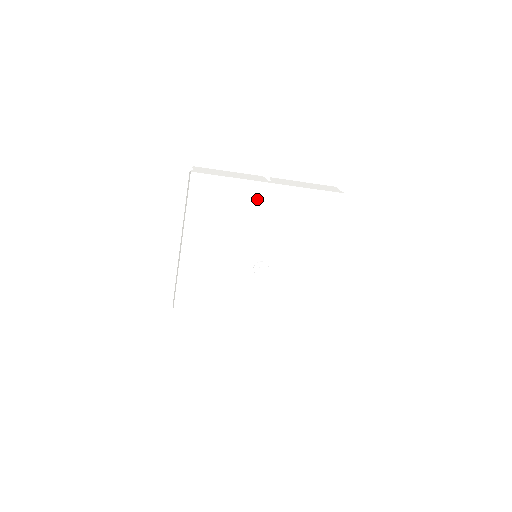
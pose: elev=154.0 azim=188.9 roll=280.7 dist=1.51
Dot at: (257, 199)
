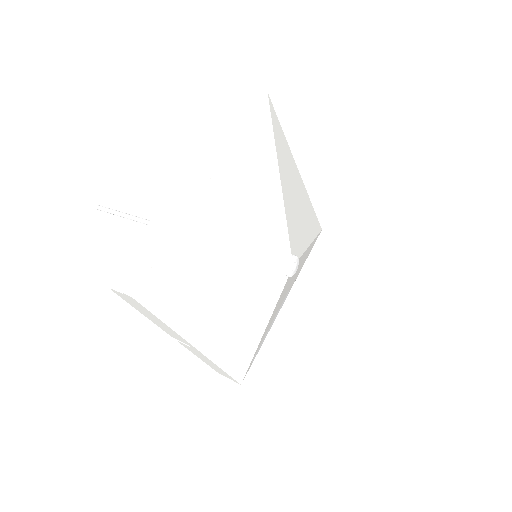
Dot at: (217, 219)
